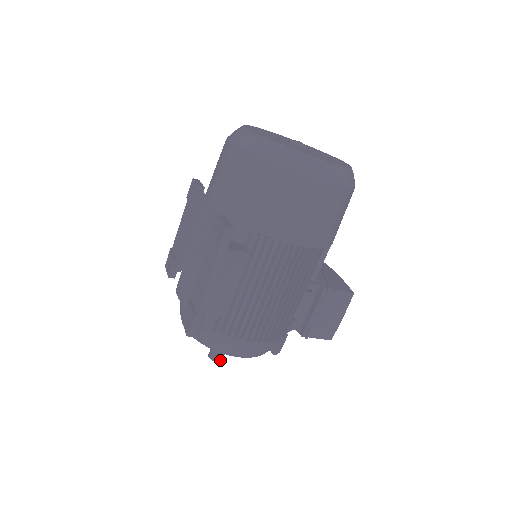
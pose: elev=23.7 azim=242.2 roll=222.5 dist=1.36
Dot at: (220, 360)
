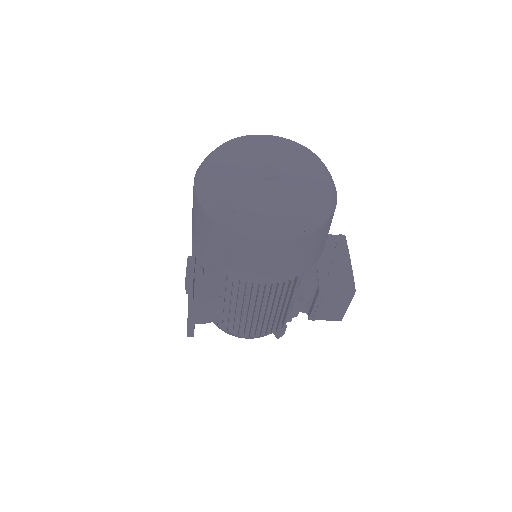
Dot at: occluded
